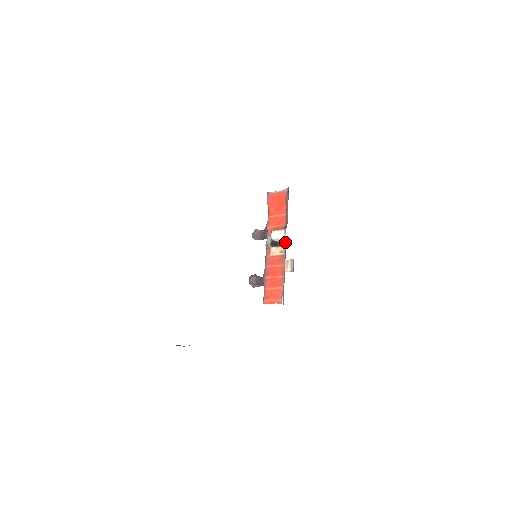
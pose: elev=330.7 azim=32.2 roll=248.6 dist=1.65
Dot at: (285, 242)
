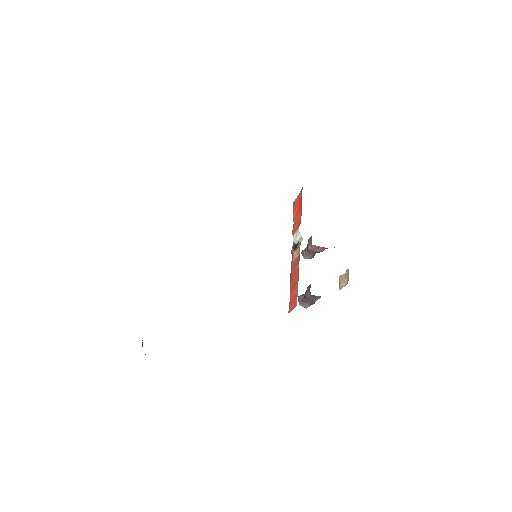
Dot at: (301, 240)
